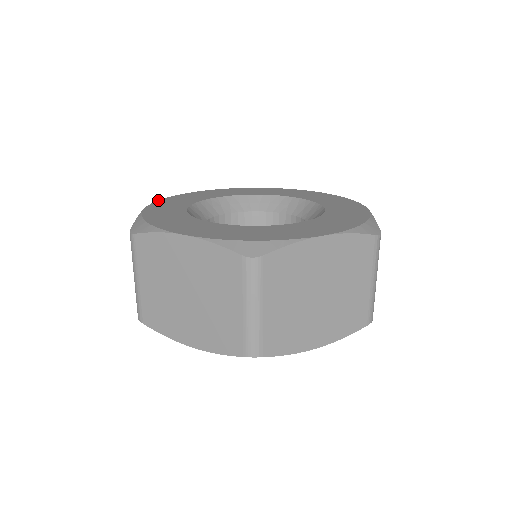
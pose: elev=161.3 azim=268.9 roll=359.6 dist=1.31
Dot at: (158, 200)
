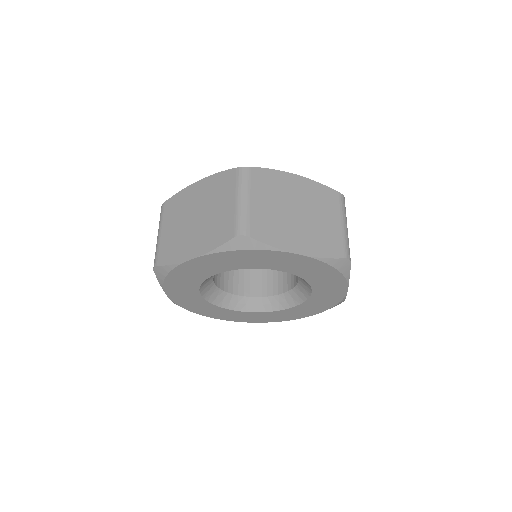
Dot at: occluded
